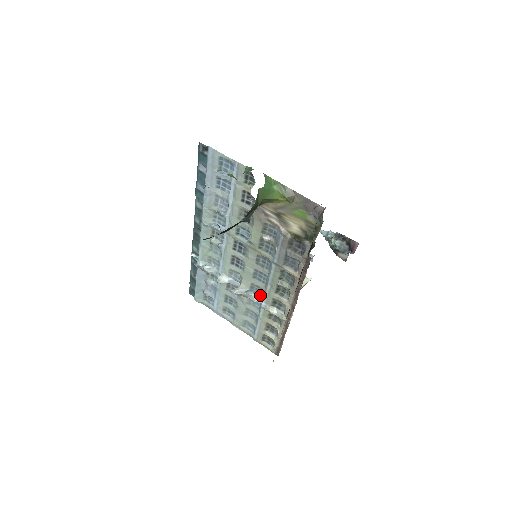
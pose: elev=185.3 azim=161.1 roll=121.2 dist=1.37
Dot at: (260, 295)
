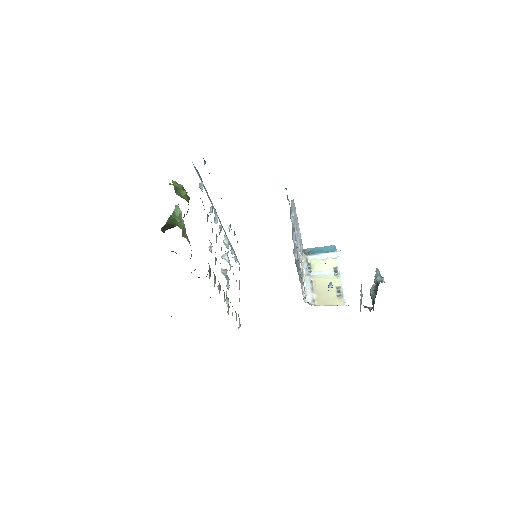
Dot at: (229, 285)
